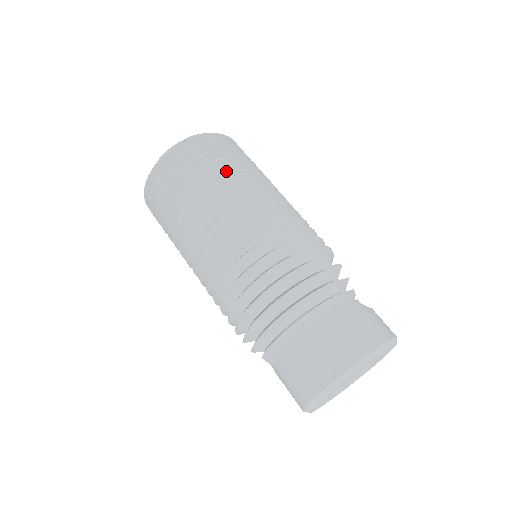
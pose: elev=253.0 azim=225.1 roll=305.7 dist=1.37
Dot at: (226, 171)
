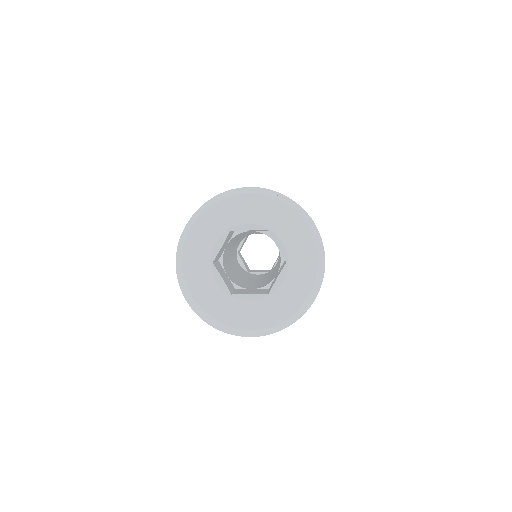
Dot at: occluded
